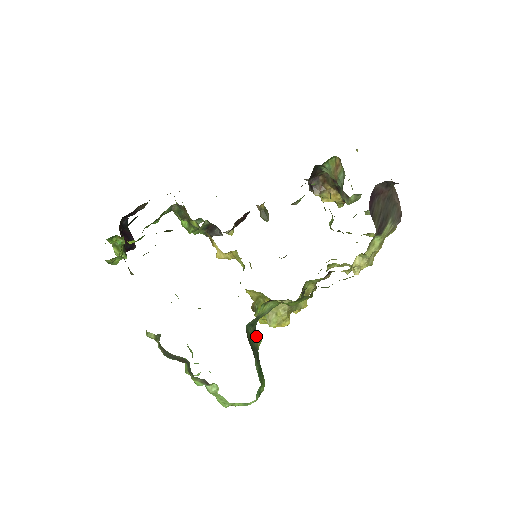
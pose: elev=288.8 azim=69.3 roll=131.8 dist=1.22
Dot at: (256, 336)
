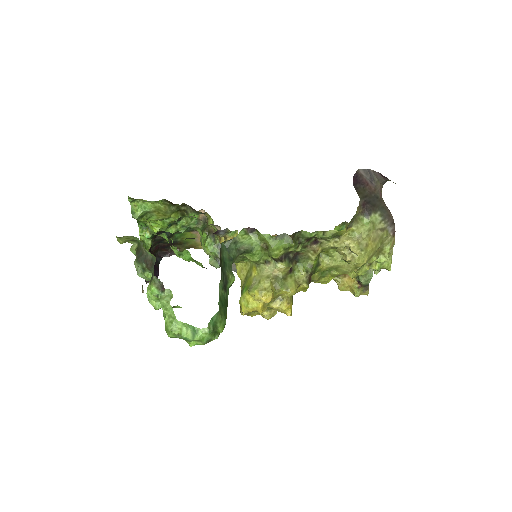
Dot at: (230, 269)
